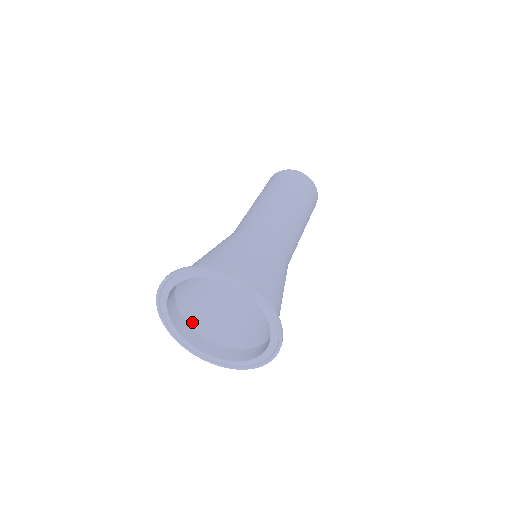
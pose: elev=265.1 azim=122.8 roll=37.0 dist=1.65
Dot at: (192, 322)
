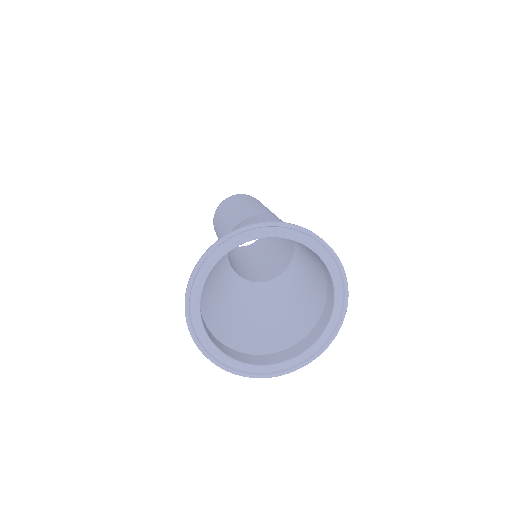
Dot at: (213, 330)
